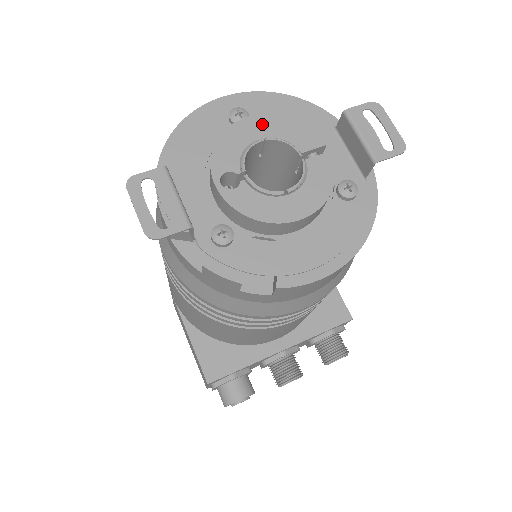
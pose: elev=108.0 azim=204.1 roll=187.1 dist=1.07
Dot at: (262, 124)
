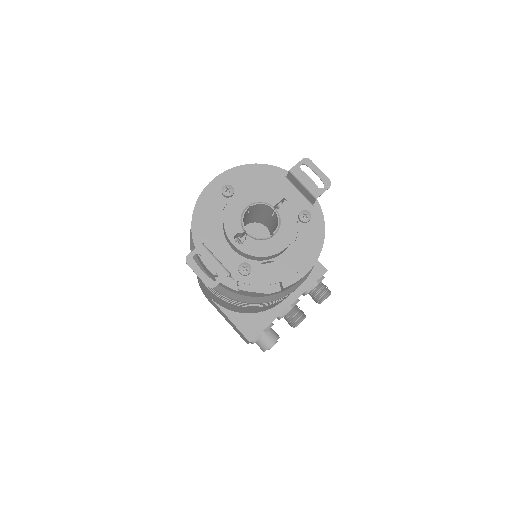
Dot at: (245, 196)
